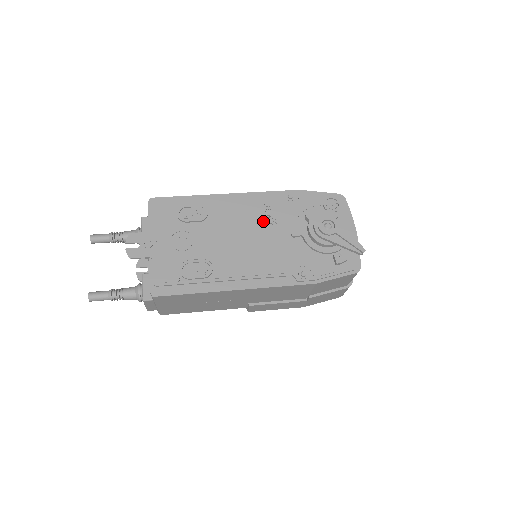
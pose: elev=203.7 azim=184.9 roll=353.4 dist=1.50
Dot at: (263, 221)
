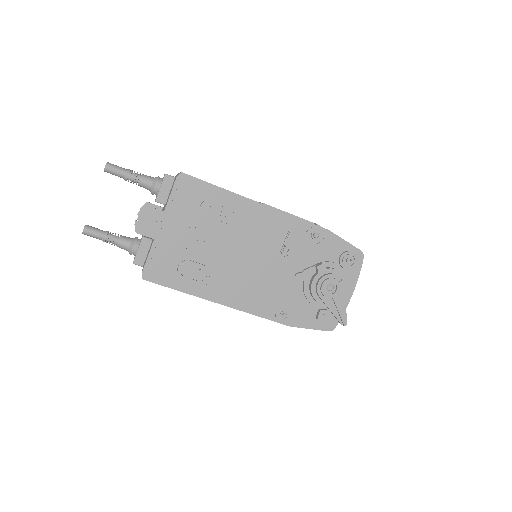
Dot at: (277, 249)
